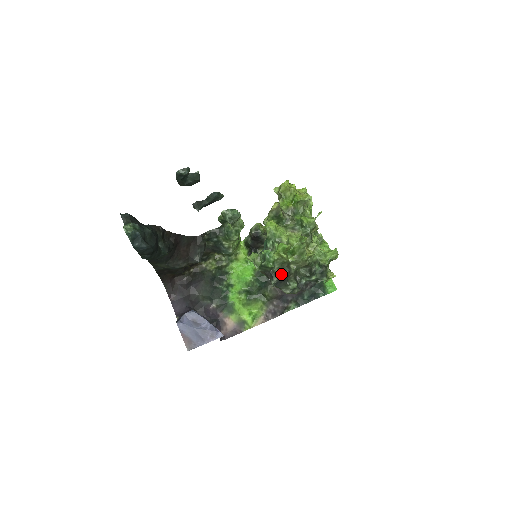
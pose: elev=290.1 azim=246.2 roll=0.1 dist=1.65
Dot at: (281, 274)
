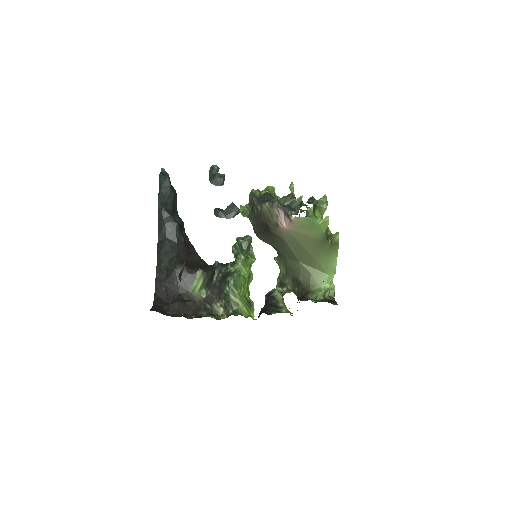
Dot at: (264, 195)
